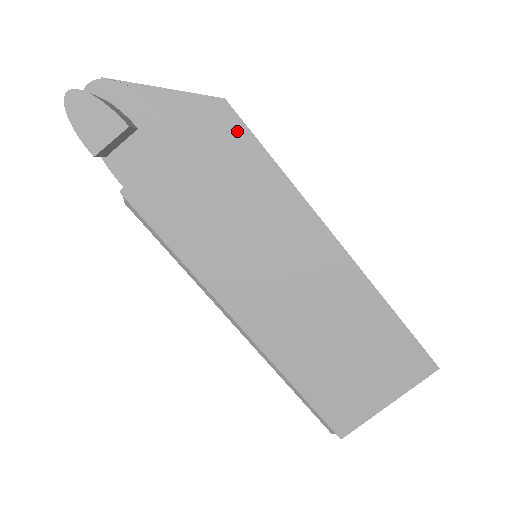
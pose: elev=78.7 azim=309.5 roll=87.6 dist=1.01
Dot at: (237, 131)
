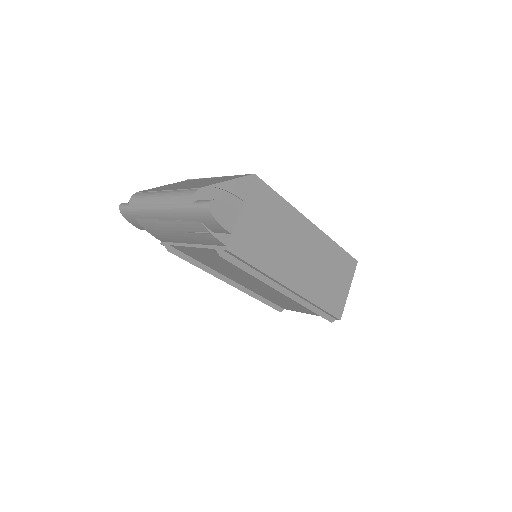
Dot at: (264, 188)
